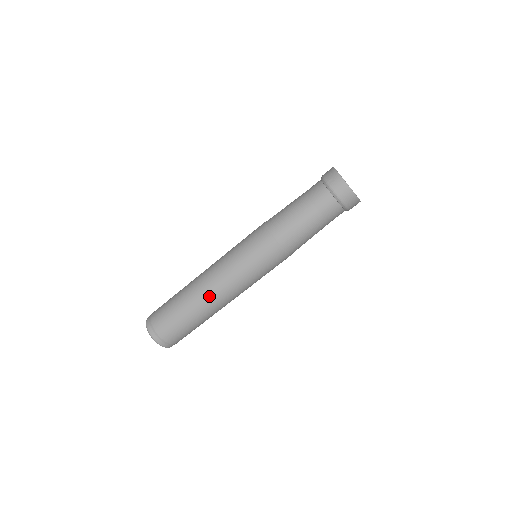
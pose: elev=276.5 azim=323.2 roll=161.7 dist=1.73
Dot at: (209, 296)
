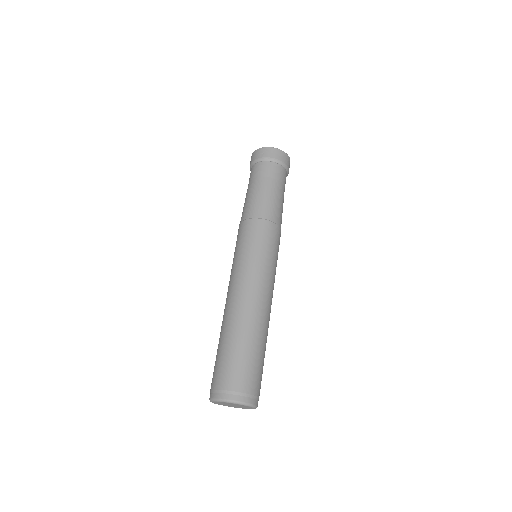
Dot at: (252, 308)
